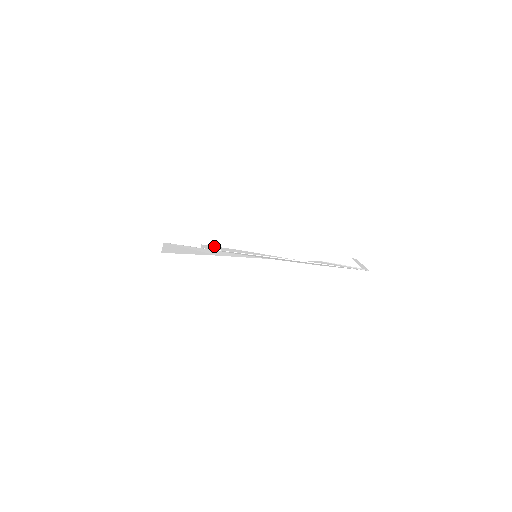
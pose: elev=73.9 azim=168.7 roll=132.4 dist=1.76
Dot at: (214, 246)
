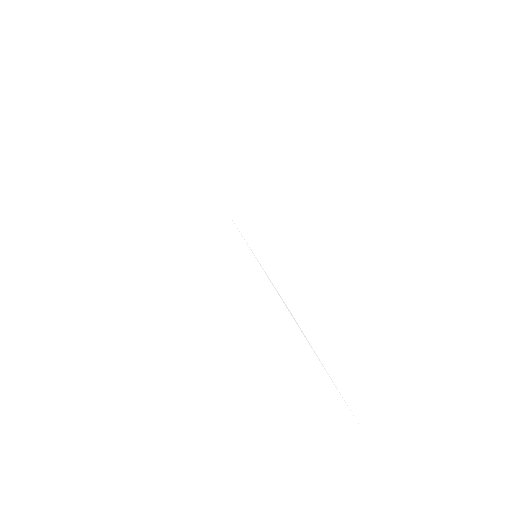
Dot at: occluded
